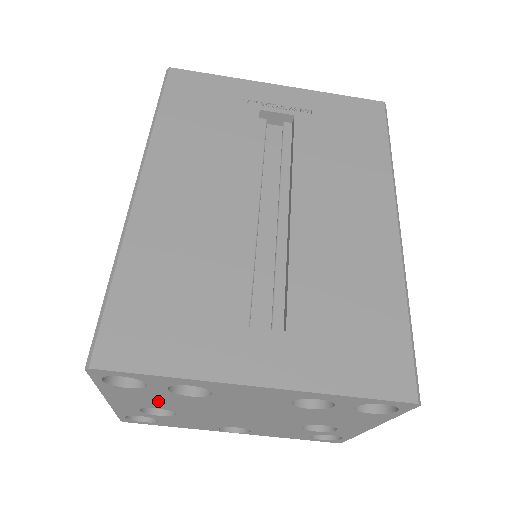
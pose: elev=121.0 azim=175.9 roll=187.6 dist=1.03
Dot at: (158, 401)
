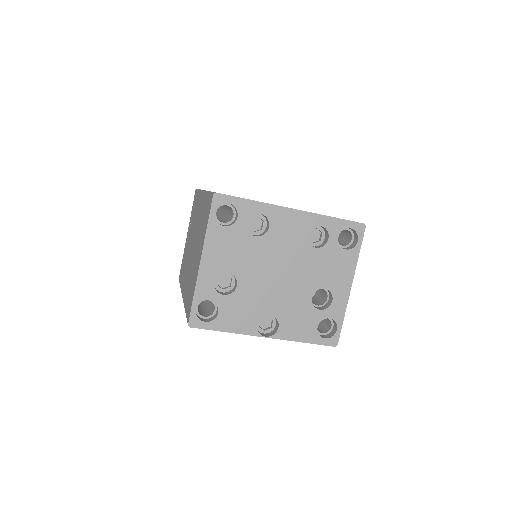
Dot at: (234, 253)
